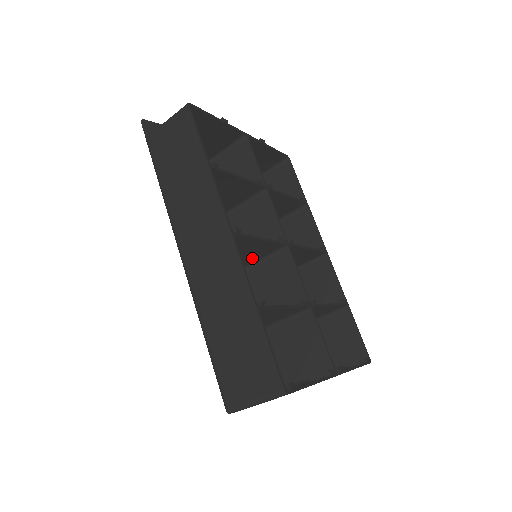
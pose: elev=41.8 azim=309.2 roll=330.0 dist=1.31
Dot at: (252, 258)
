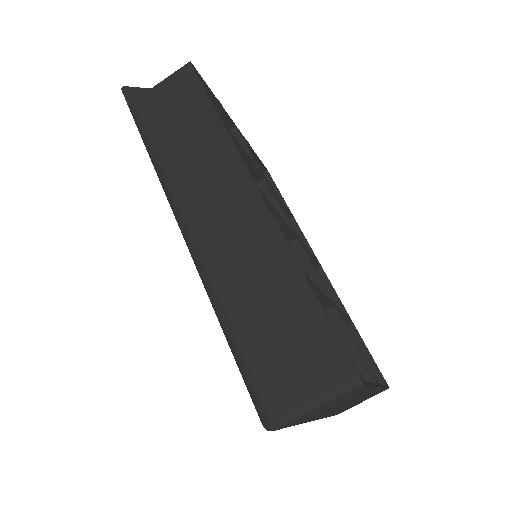
Dot at: occluded
